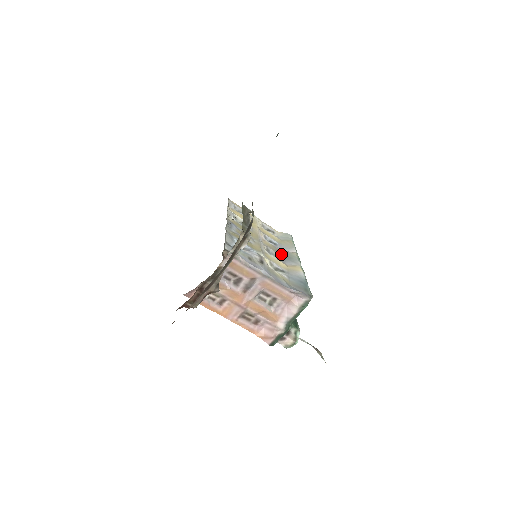
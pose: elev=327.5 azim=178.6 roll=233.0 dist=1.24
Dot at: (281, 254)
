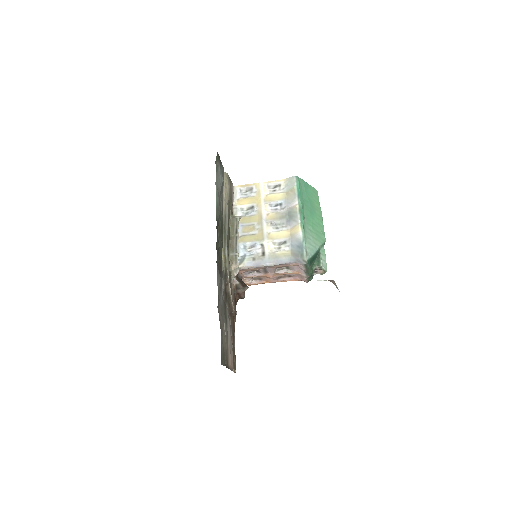
Dot at: (285, 217)
